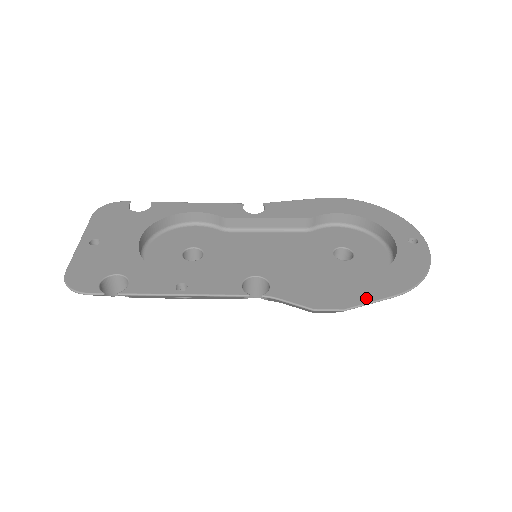
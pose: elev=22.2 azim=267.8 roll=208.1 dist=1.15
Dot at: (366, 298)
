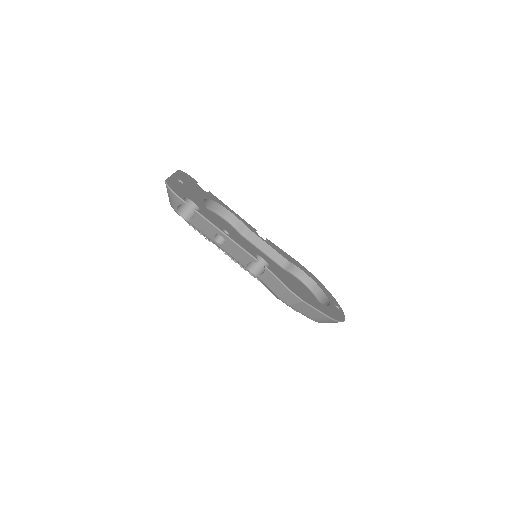
Dot at: (314, 305)
